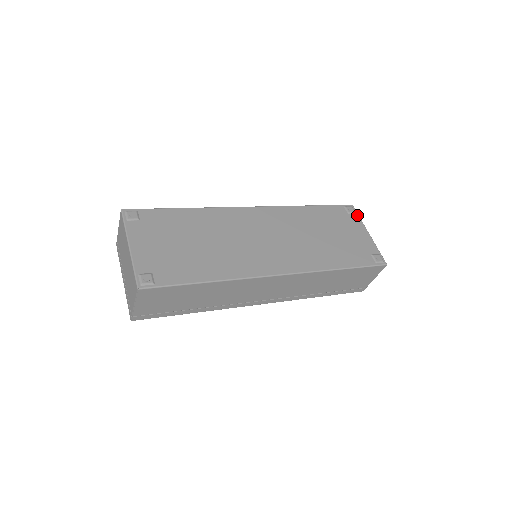
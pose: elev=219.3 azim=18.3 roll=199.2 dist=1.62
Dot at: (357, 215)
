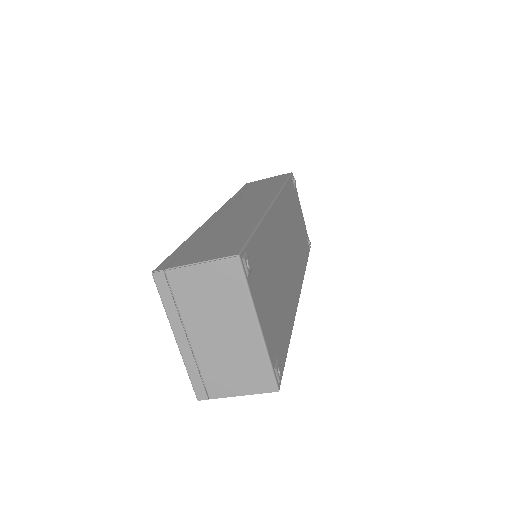
Dot at: (296, 188)
